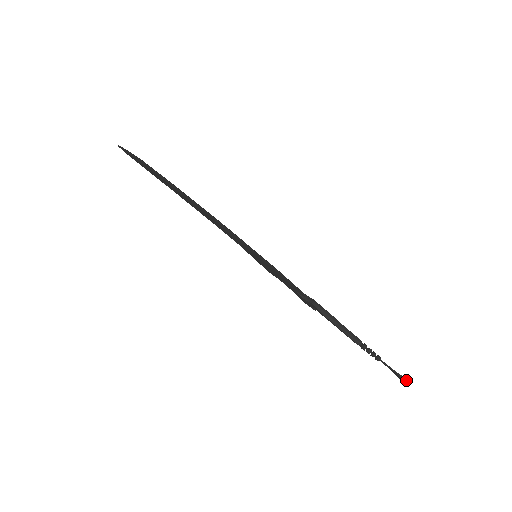
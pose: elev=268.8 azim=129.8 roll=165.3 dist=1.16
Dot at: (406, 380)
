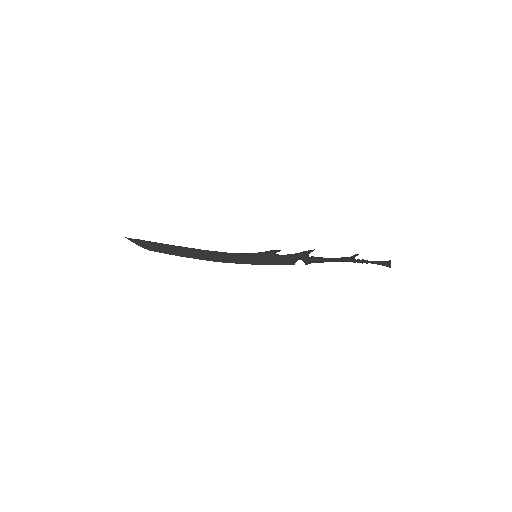
Dot at: (389, 267)
